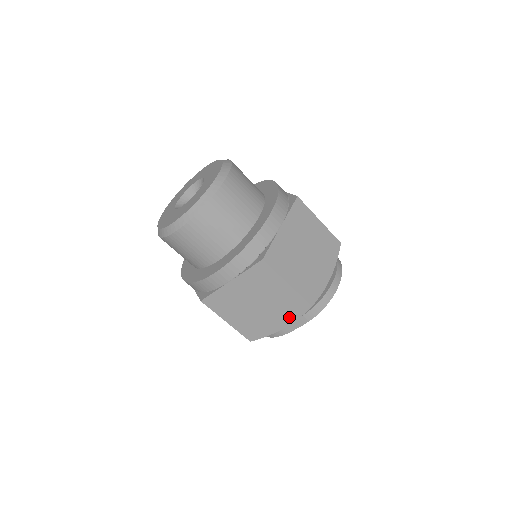
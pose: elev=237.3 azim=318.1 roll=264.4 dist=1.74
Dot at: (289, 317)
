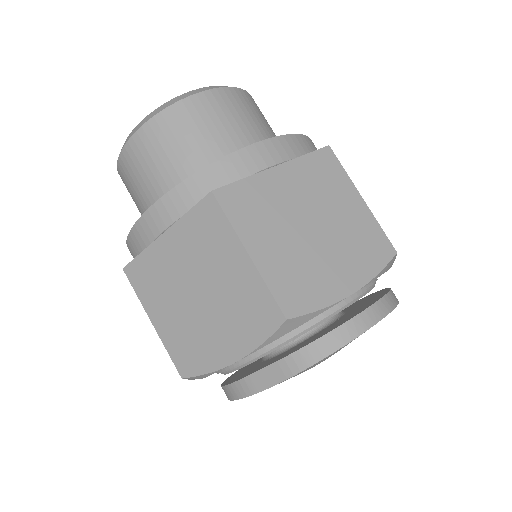
Dot at: (245, 337)
